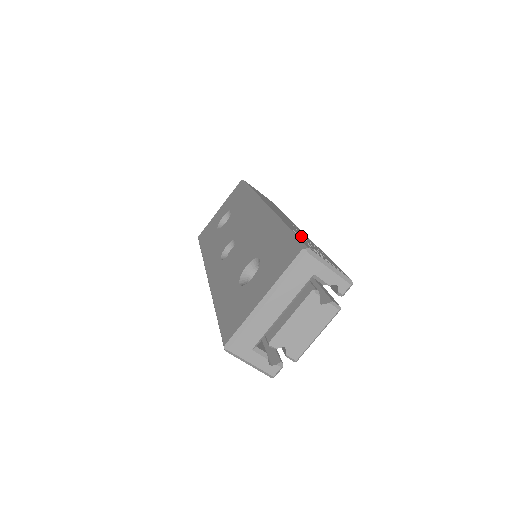
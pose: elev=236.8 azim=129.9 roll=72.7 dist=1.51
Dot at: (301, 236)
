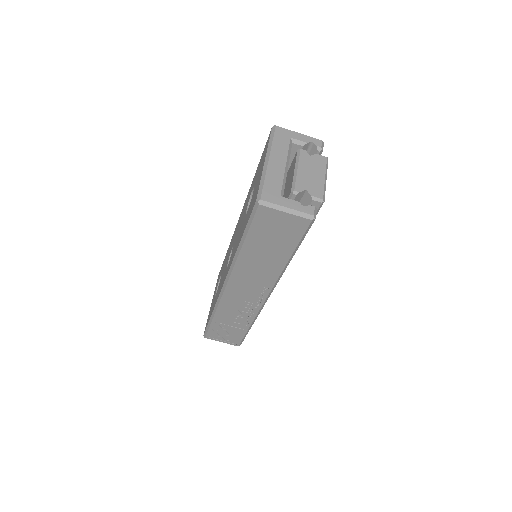
Dot at: occluded
